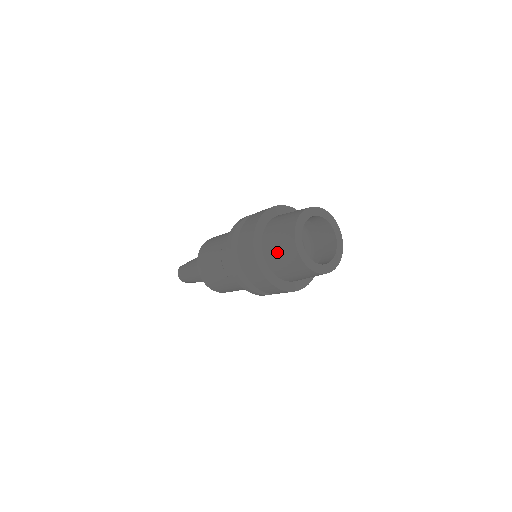
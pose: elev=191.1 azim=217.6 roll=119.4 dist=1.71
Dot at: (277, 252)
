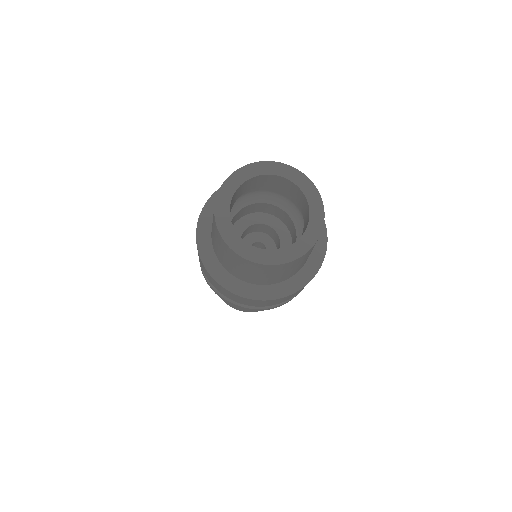
Dot at: (224, 258)
